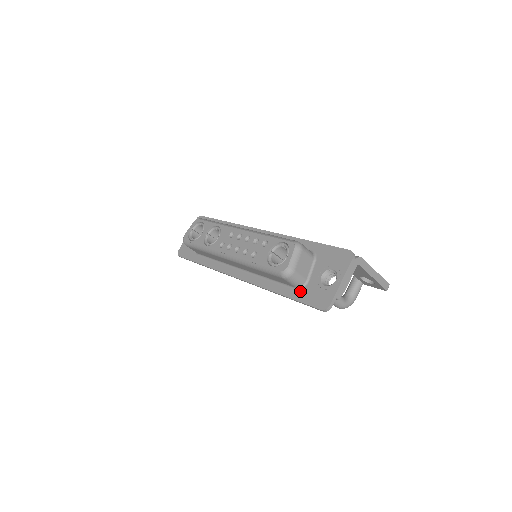
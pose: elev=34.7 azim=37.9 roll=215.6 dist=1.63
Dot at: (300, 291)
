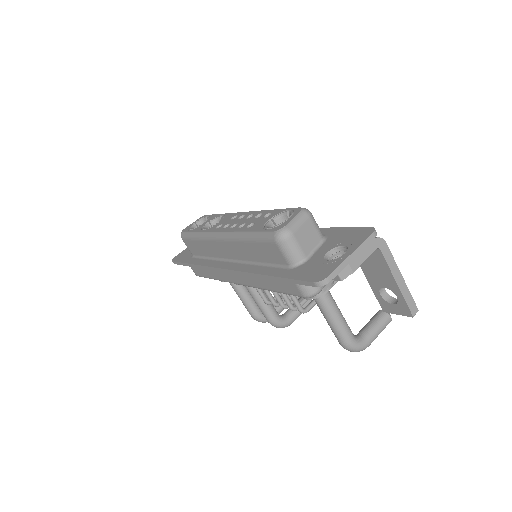
Dot at: (294, 269)
